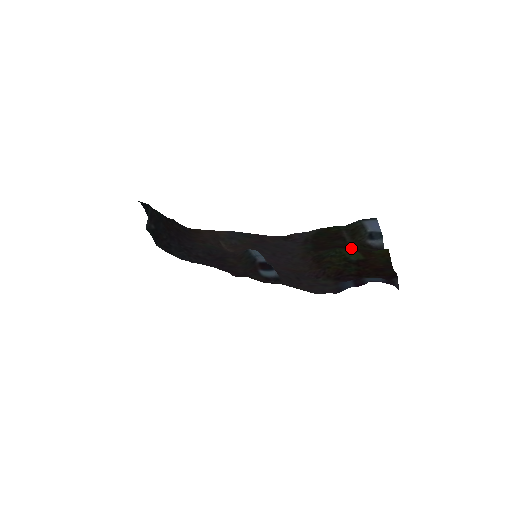
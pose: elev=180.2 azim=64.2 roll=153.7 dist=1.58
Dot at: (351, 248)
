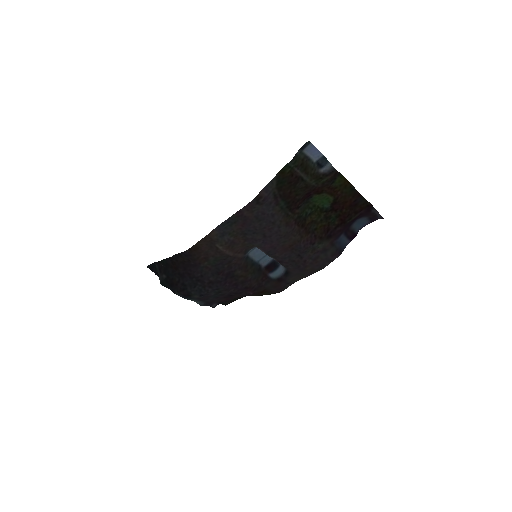
Dot at: (316, 191)
